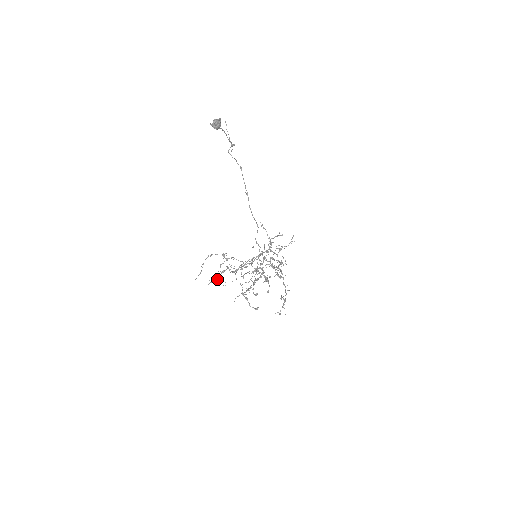
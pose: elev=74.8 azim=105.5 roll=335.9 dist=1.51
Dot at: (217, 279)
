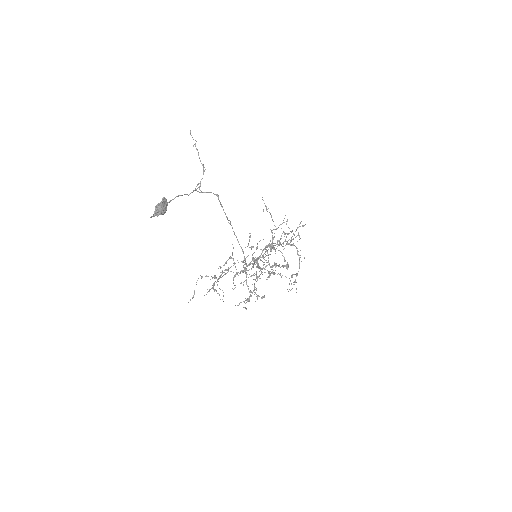
Dot at: (214, 291)
